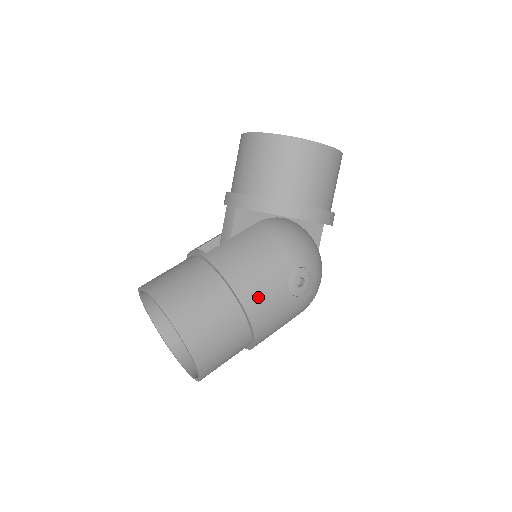
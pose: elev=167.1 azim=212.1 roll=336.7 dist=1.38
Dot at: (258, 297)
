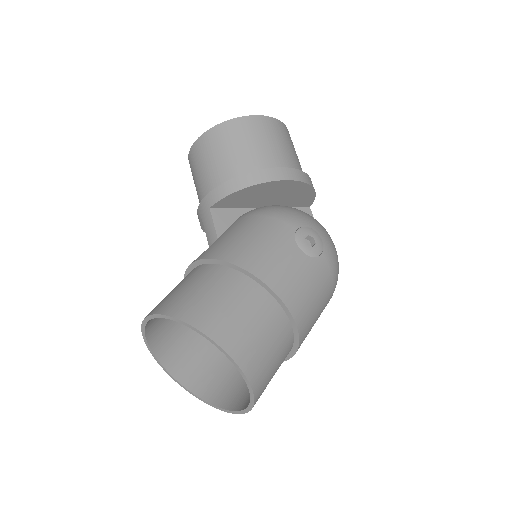
Dot at: (271, 265)
